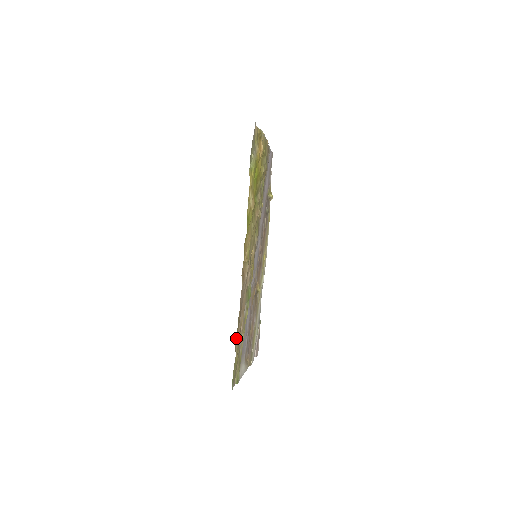
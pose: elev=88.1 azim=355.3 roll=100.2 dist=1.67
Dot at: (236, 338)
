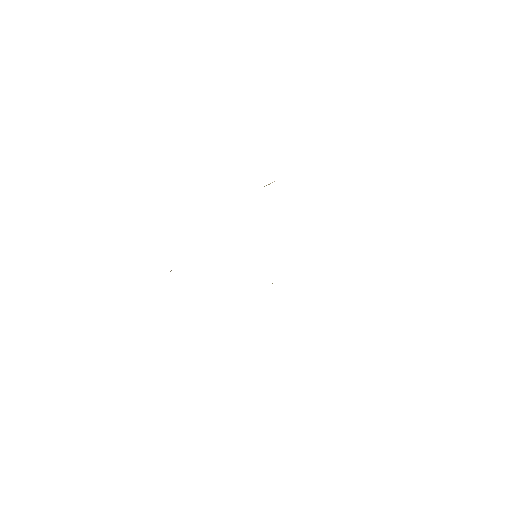
Dot at: occluded
